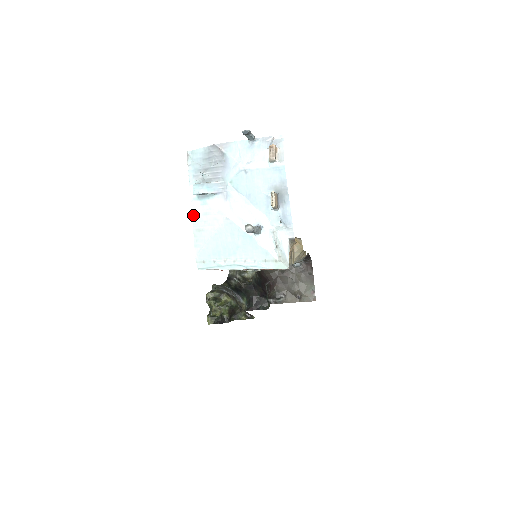
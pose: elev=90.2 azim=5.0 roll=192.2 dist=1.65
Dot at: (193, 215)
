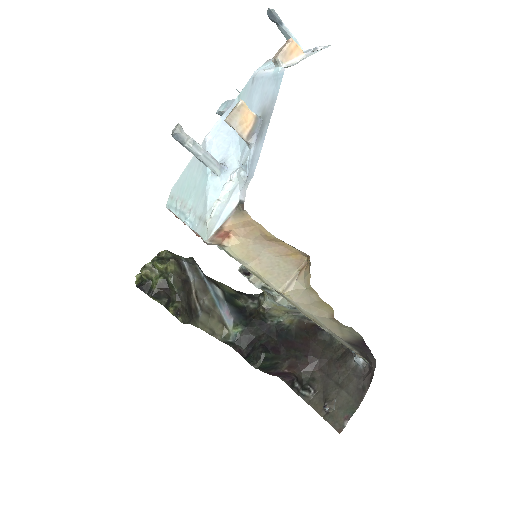
Dot at: occluded
